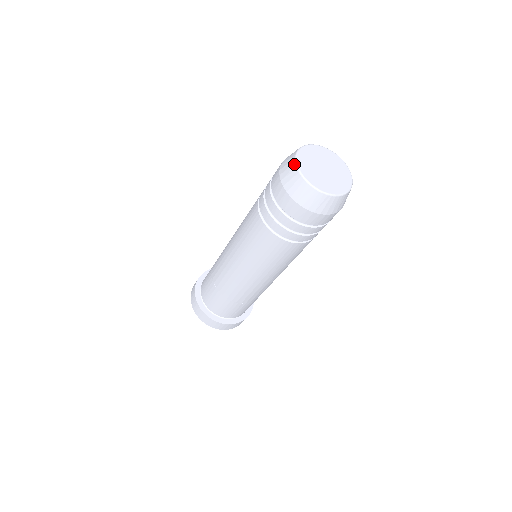
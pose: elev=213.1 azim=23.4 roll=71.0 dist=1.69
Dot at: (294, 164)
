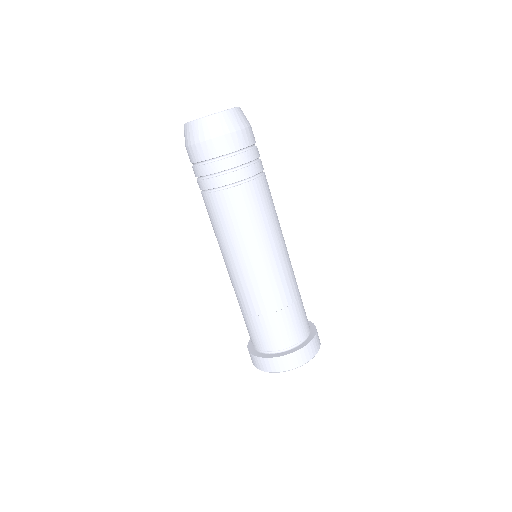
Dot at: occluded
